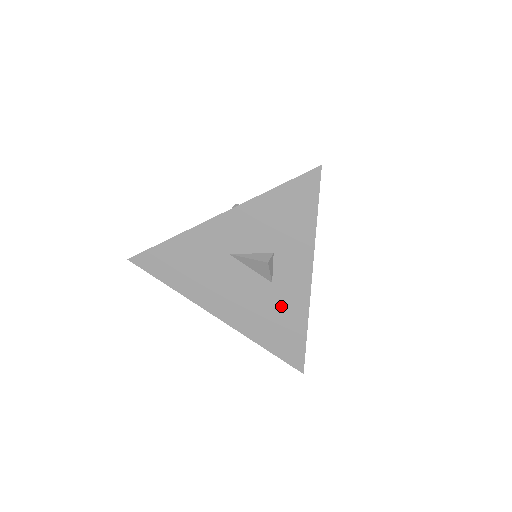
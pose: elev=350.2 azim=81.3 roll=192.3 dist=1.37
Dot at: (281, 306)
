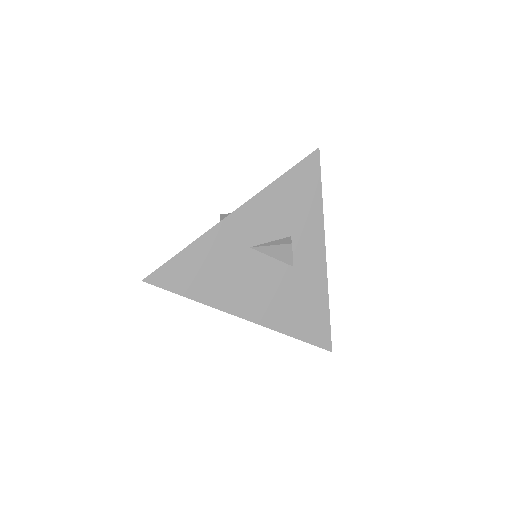
Dot at: (303, 288)
